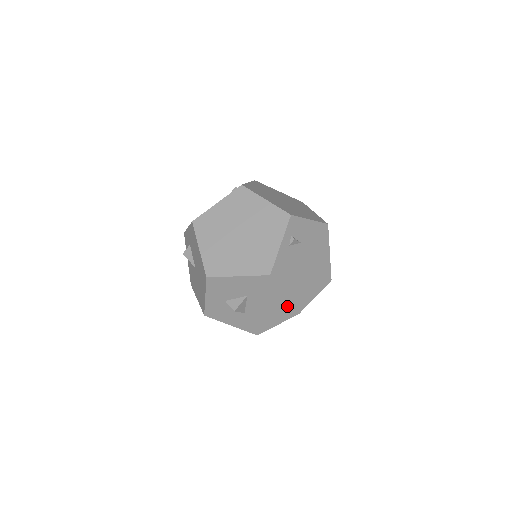
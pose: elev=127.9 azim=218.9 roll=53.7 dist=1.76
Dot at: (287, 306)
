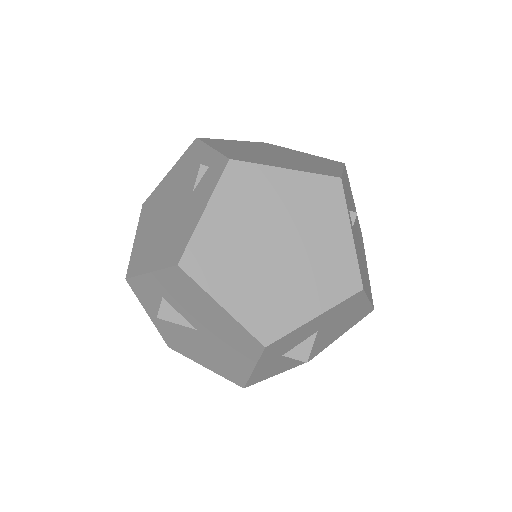
Dot at: (364, 310)
